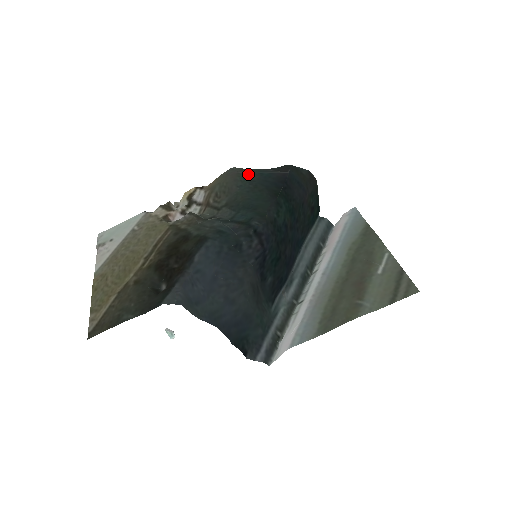
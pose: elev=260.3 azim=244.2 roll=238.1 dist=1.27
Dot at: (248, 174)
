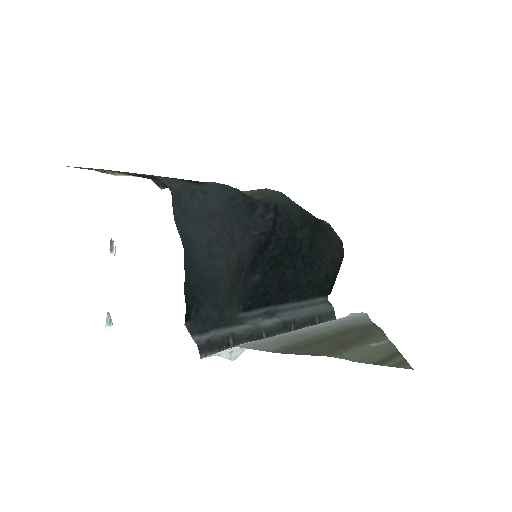
Dot at: (289, 198)
